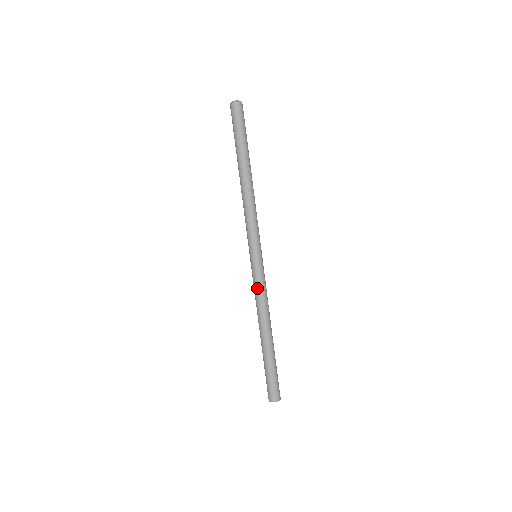
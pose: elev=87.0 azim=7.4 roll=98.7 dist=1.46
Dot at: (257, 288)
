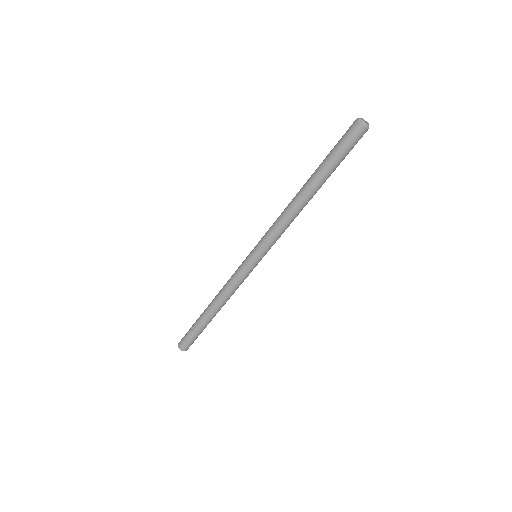
Dot at: (236, 281)
